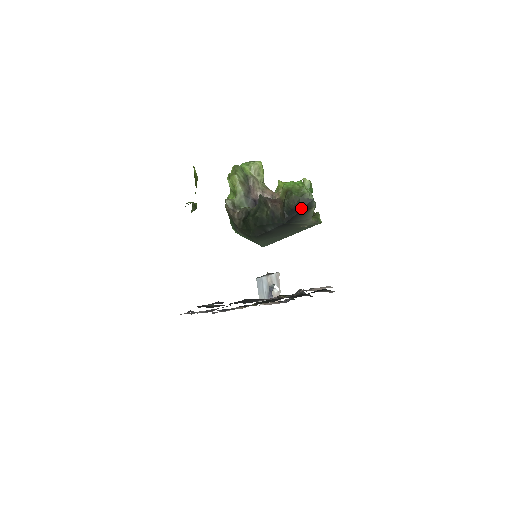
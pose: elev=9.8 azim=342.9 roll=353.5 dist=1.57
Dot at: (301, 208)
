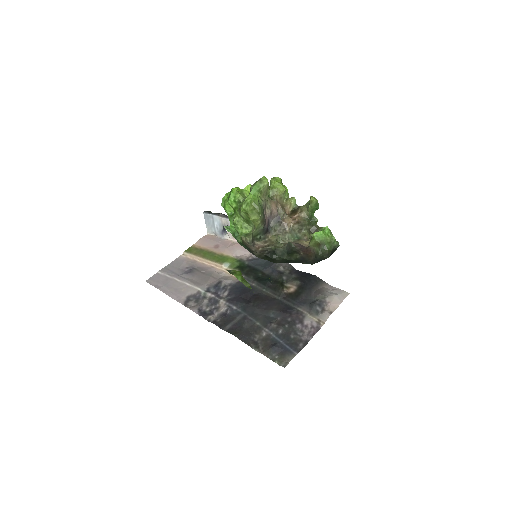
Dot at: occluded
